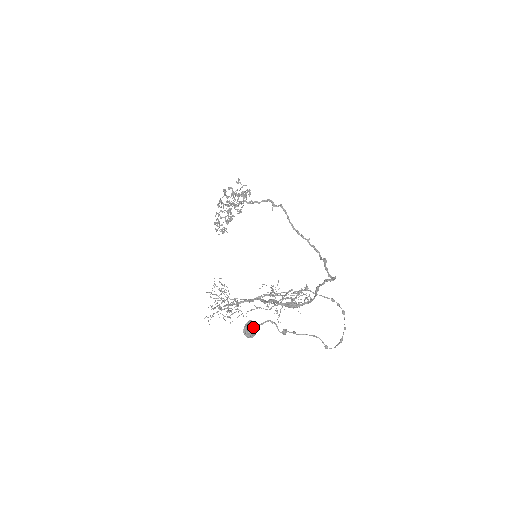
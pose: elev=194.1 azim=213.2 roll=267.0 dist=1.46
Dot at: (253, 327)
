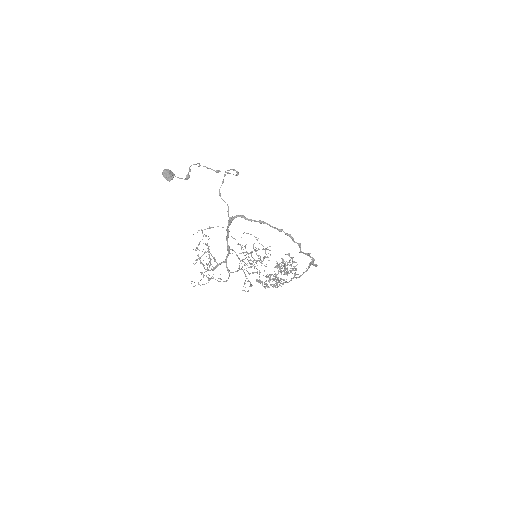
Dot at: (169, 170)
